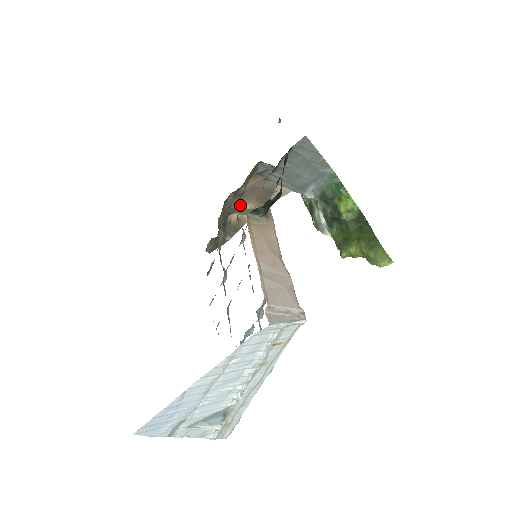
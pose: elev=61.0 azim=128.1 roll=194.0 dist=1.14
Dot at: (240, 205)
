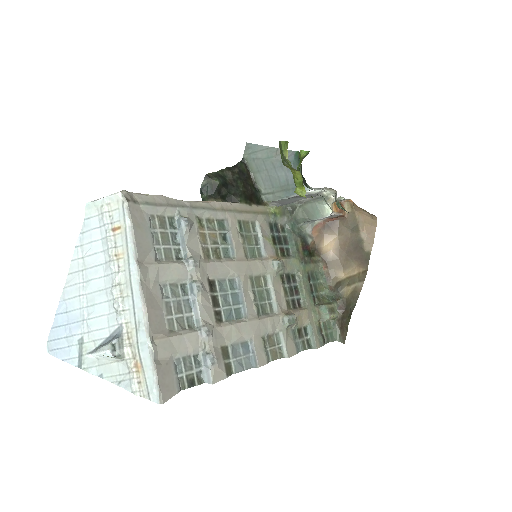
Dot at: (345, 275)
